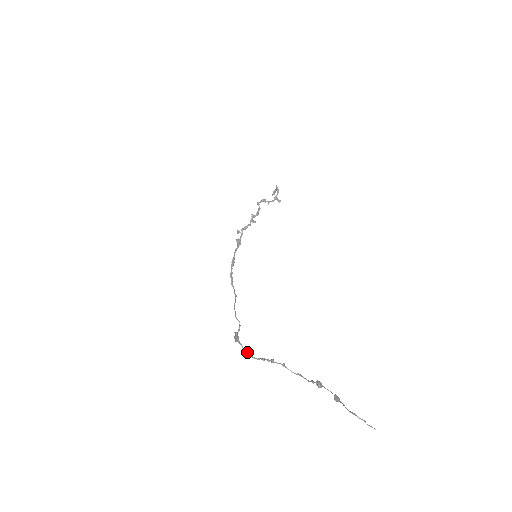
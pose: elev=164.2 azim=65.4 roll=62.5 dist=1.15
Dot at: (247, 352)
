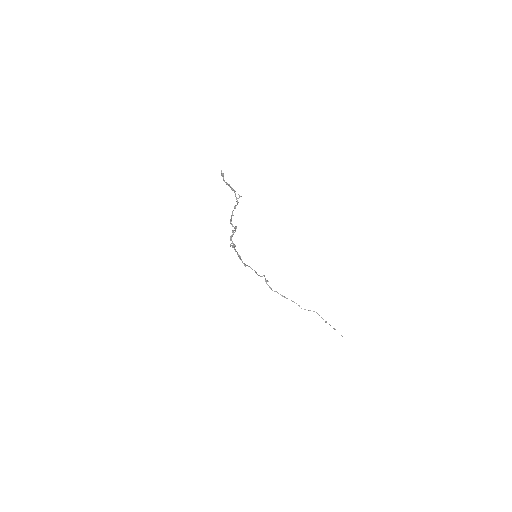
Dot at: occluded
